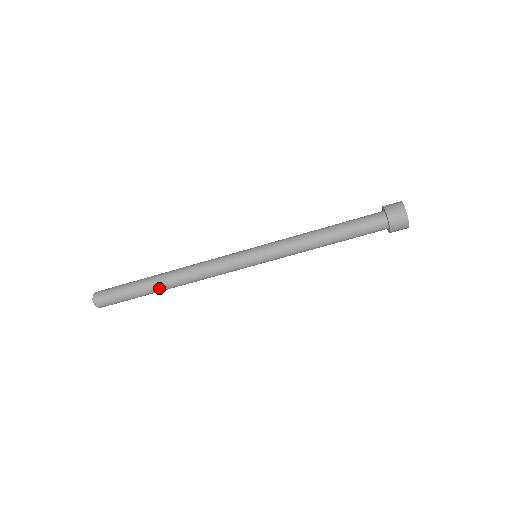
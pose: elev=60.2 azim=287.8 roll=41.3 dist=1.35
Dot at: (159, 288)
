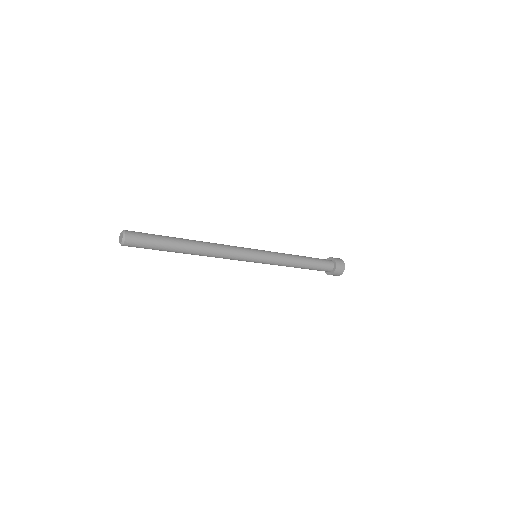
Dot at: (184, 251)
